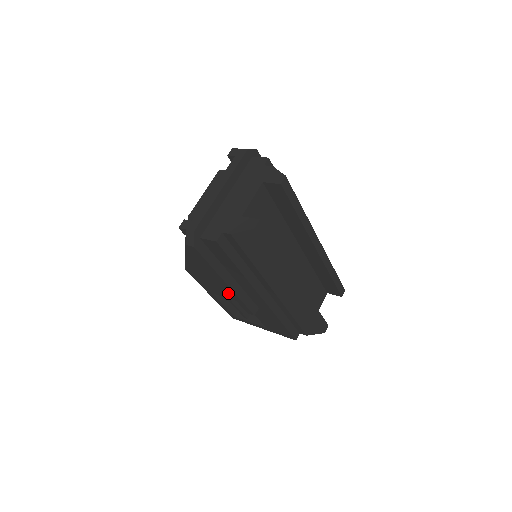
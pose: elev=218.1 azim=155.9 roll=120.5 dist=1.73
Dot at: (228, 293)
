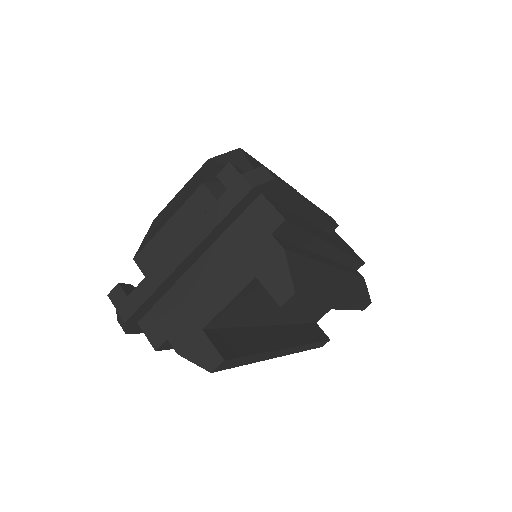
Dot at: occluded
